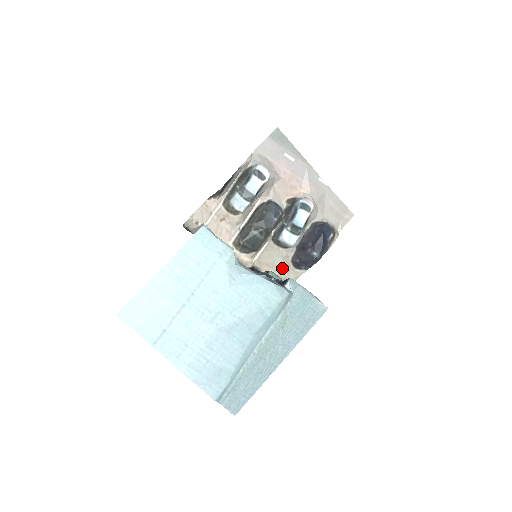
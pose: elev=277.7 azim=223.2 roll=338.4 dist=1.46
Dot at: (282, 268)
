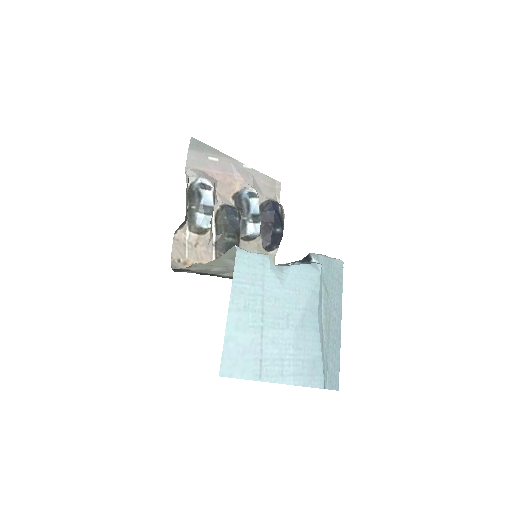
Dot at: occluded
